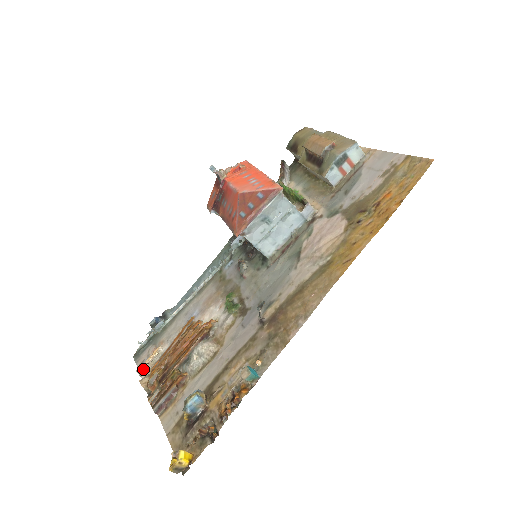
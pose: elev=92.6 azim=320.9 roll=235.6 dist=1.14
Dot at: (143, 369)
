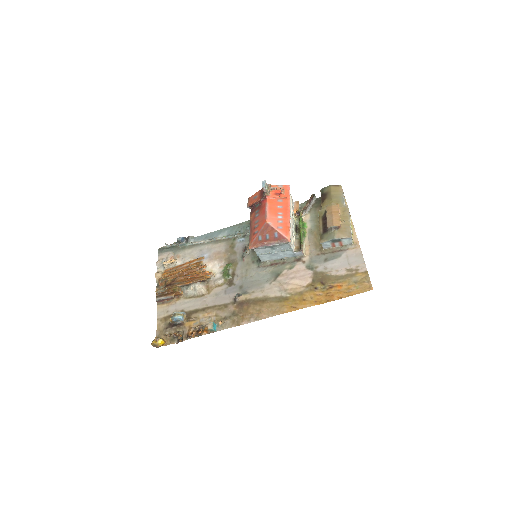
Dot at: (161, 265)
